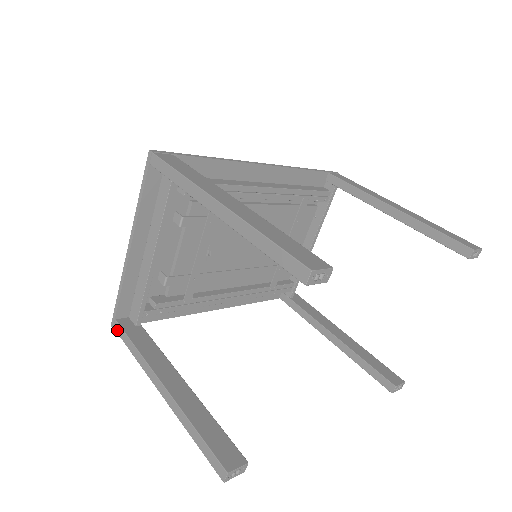
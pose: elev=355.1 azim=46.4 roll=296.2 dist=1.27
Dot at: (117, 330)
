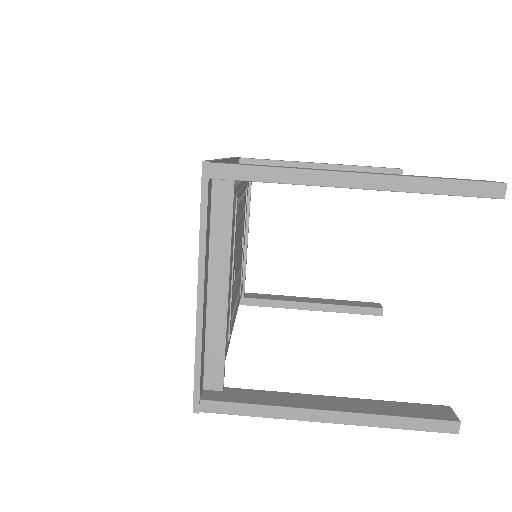
Dot at: (209, 409)
